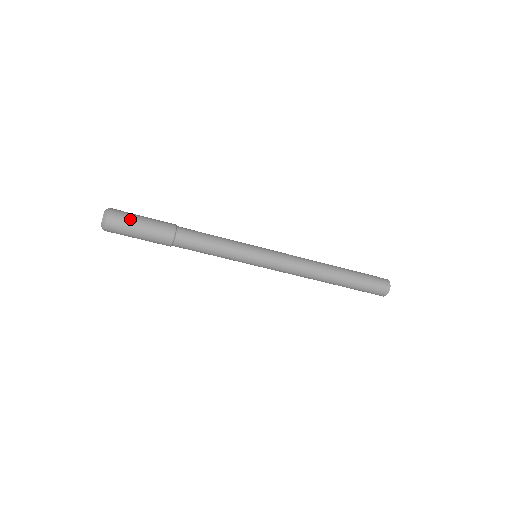
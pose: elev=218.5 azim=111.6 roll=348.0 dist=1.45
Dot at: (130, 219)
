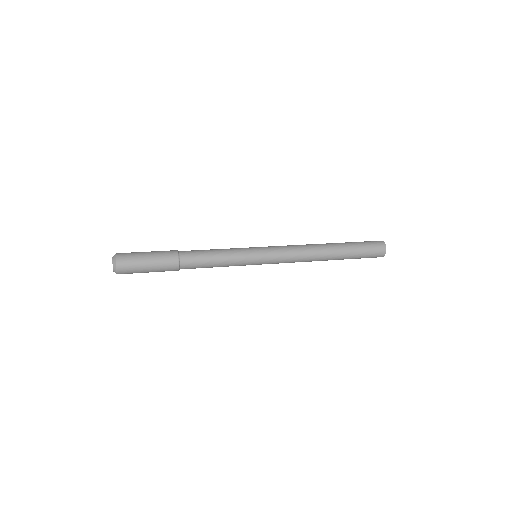
Dot at: occluded
